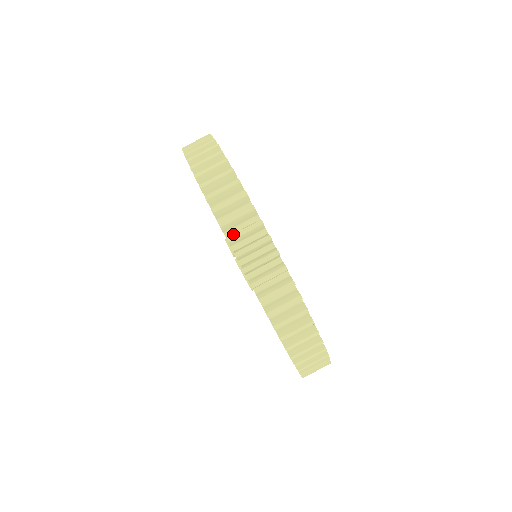
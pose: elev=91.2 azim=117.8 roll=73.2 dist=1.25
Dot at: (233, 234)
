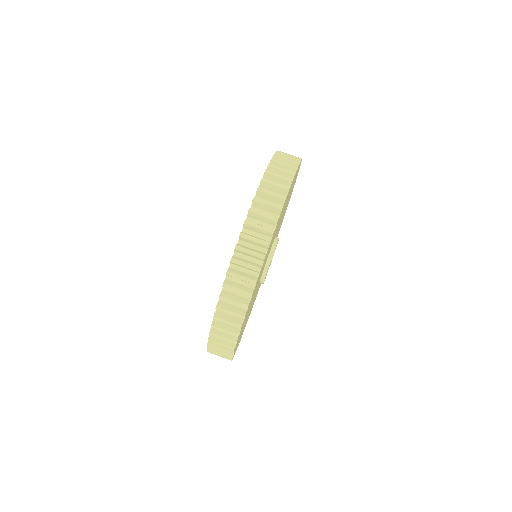
Dot at: (247, 234)
